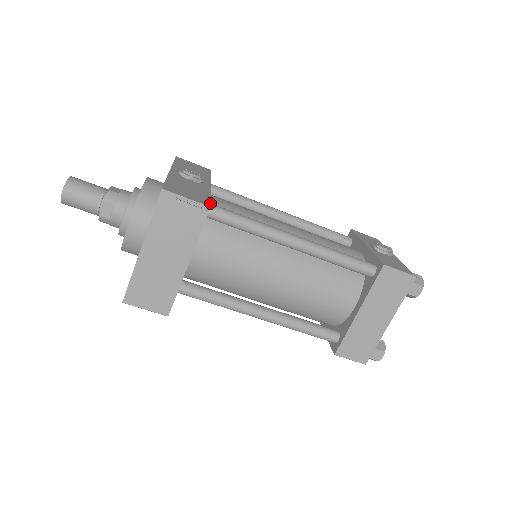
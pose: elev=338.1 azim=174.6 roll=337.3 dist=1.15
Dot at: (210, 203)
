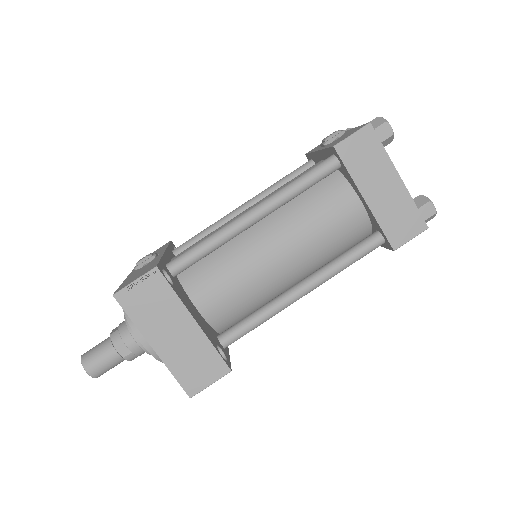
Dot at: (157, 264)
